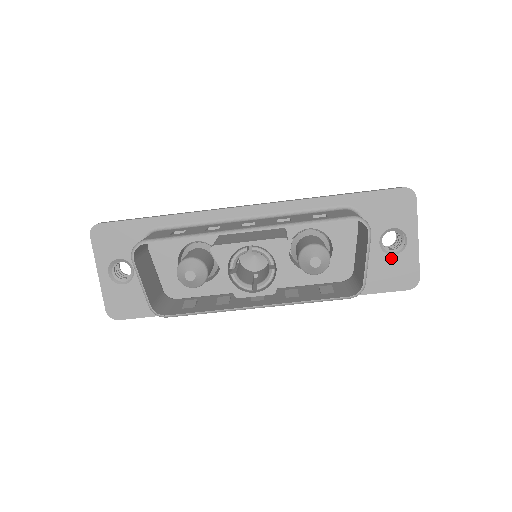
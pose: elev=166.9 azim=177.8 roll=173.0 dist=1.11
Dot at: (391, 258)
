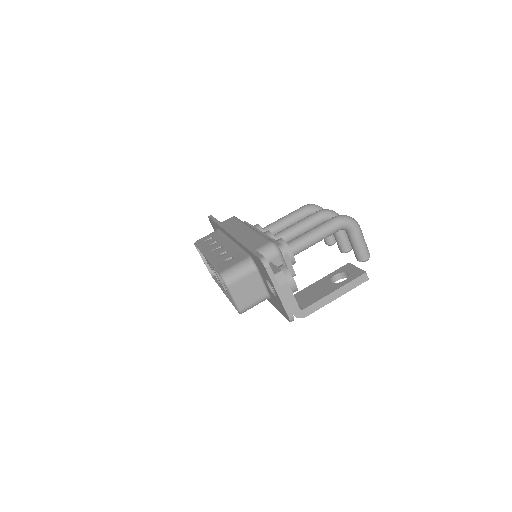
Dot at: (275, 297)
